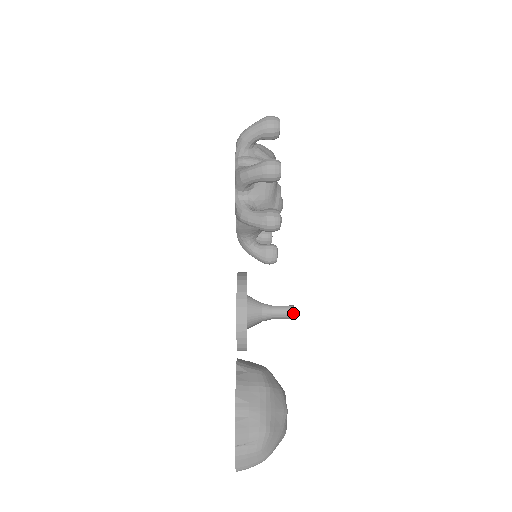
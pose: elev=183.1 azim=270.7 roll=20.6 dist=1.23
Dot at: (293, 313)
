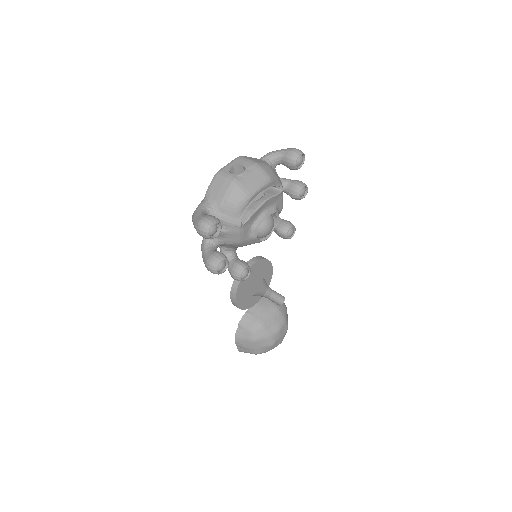
Dot at: (283, 299)
